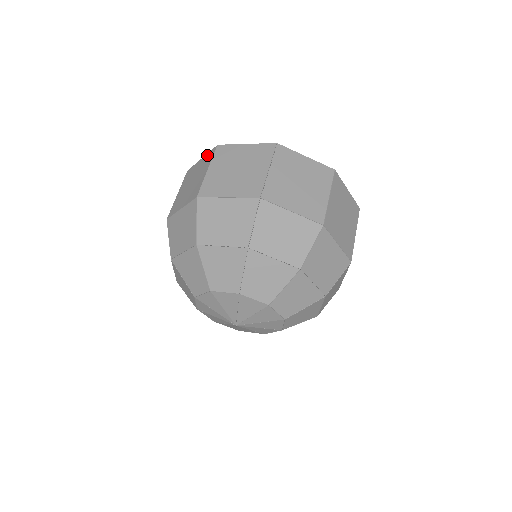
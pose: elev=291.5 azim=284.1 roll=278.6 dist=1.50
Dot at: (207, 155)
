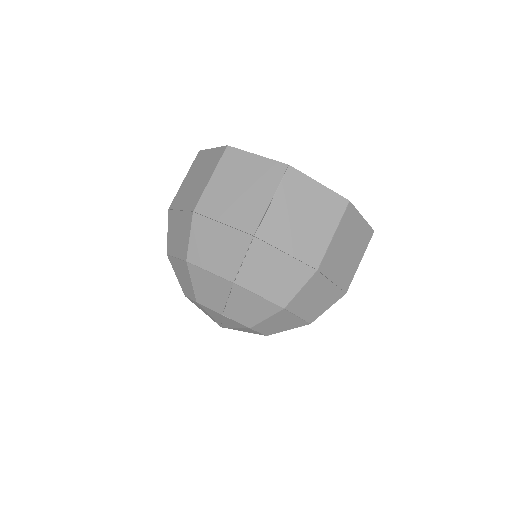
Dot at: occluded
